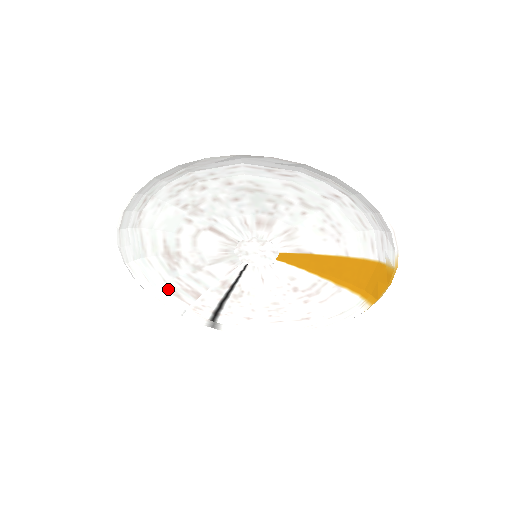
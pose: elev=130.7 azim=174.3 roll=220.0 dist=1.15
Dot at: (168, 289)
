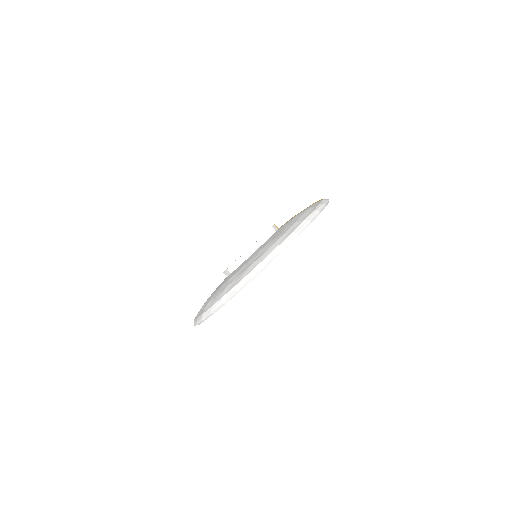
Dot at: occluded
